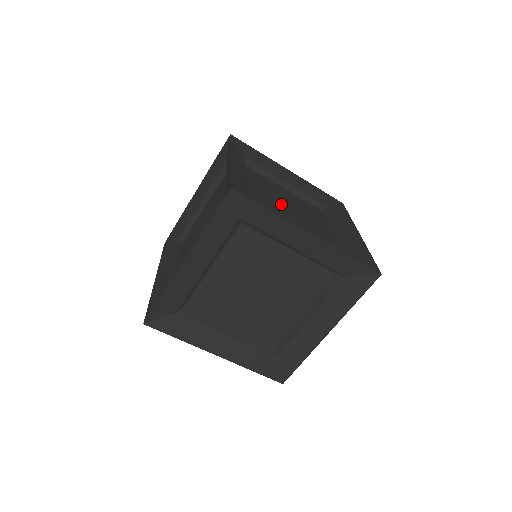
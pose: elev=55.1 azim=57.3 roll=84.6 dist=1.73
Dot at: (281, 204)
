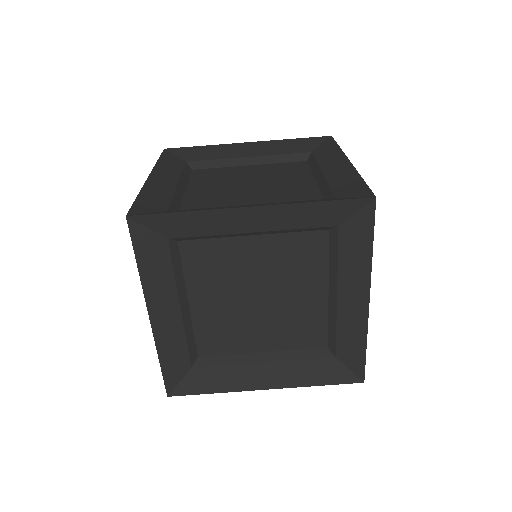
Dot at: (235, 188)
